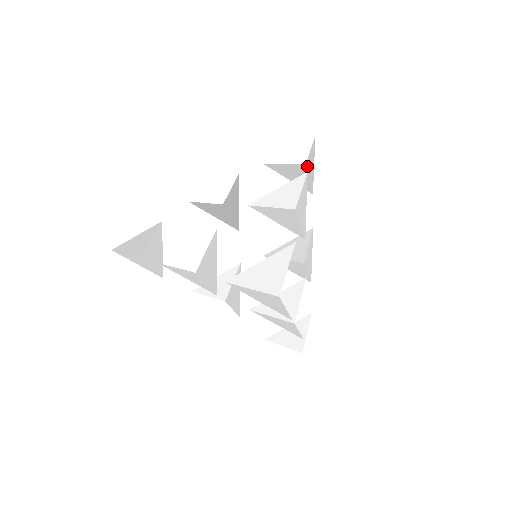
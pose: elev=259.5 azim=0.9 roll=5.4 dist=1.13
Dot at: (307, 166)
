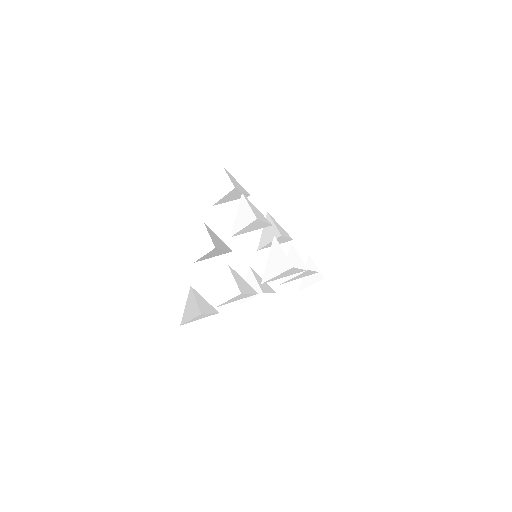
Dot at: (236, 187)
